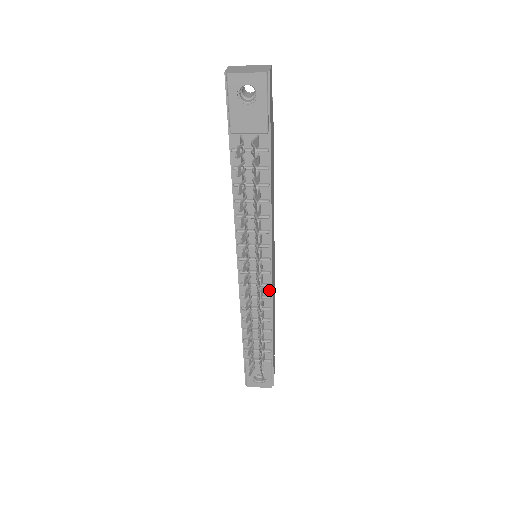
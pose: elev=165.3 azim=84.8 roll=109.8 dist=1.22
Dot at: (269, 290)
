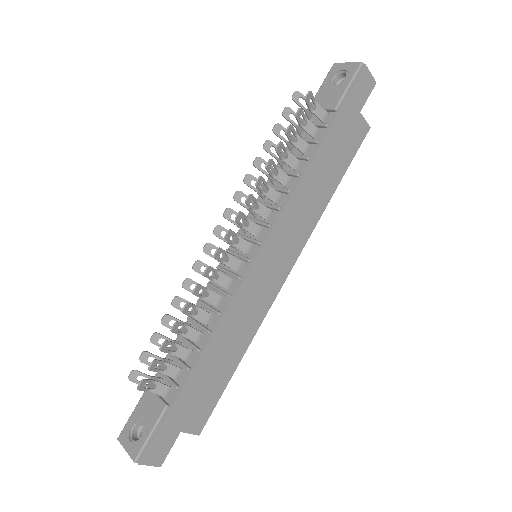
Dot at: (236, 287)
